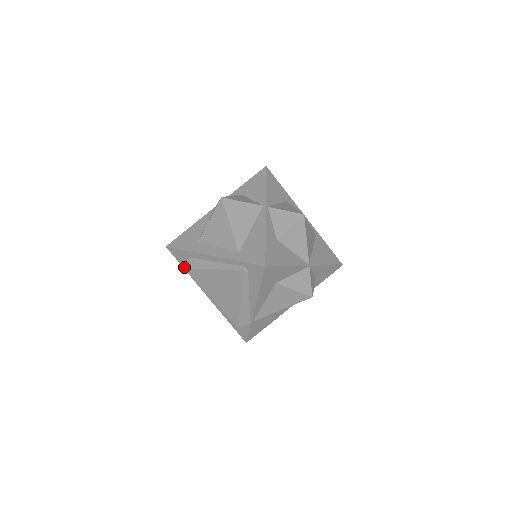
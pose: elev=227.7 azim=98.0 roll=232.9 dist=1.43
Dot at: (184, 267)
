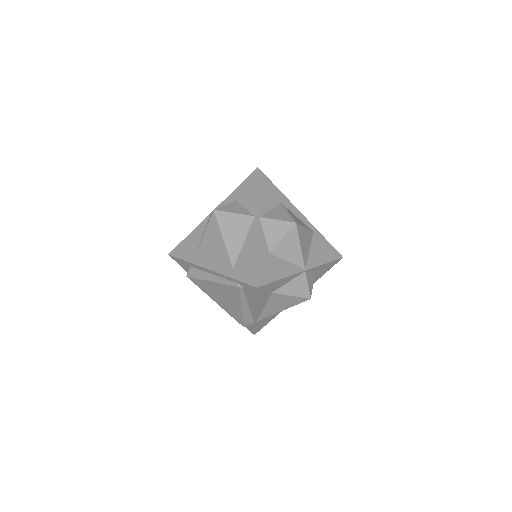
Dot at: (187, 275)
